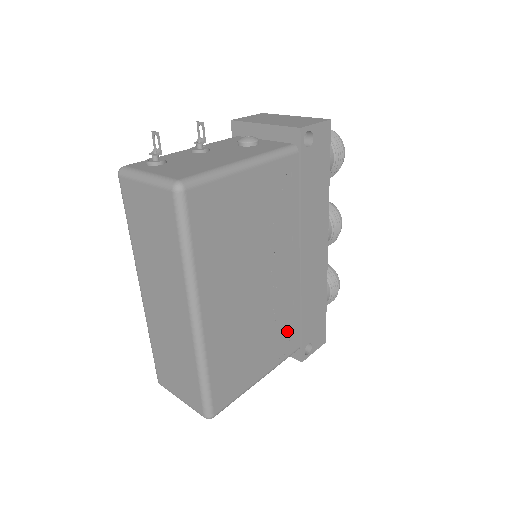
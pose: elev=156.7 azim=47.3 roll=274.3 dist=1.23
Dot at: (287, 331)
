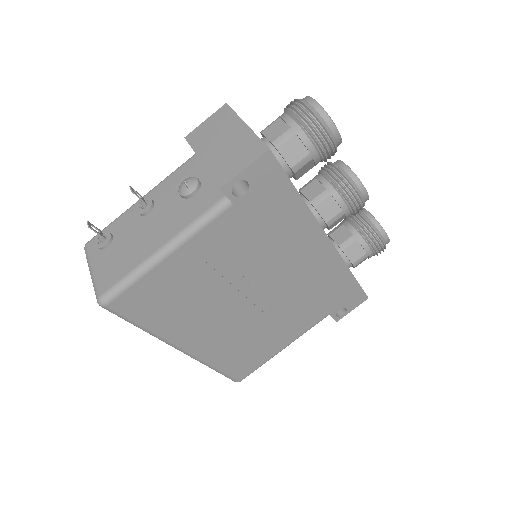
Dot at: (303, 314)
